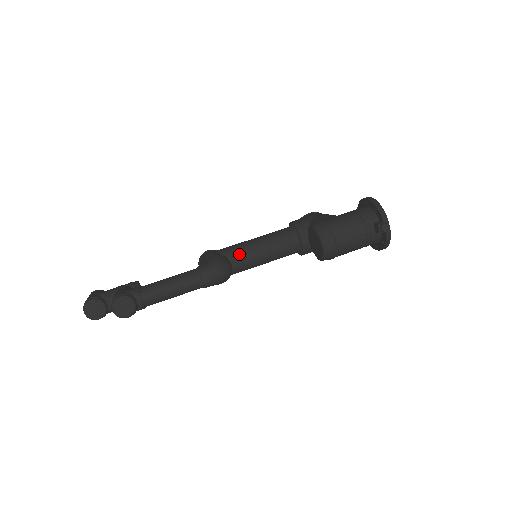
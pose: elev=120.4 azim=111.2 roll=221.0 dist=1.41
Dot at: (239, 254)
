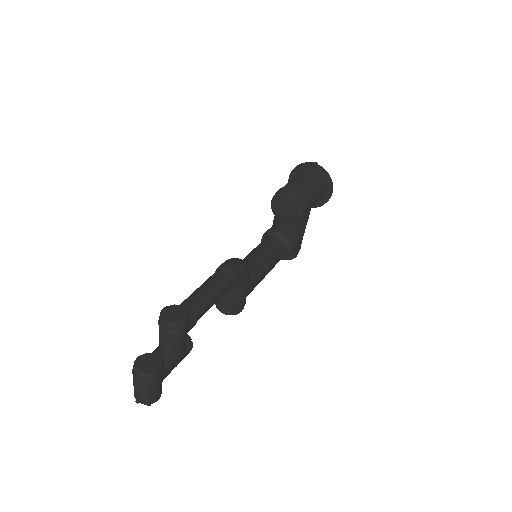
Dot at: occluded
